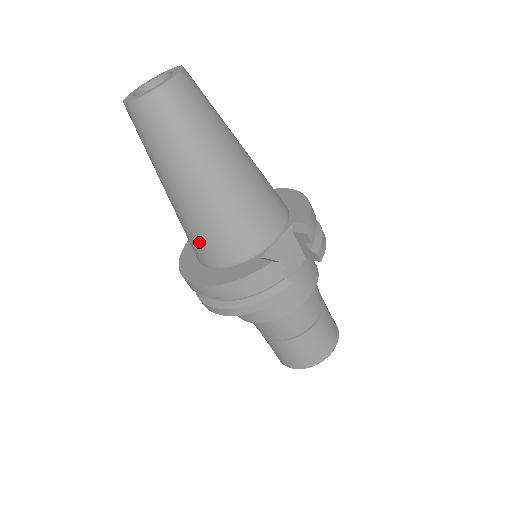
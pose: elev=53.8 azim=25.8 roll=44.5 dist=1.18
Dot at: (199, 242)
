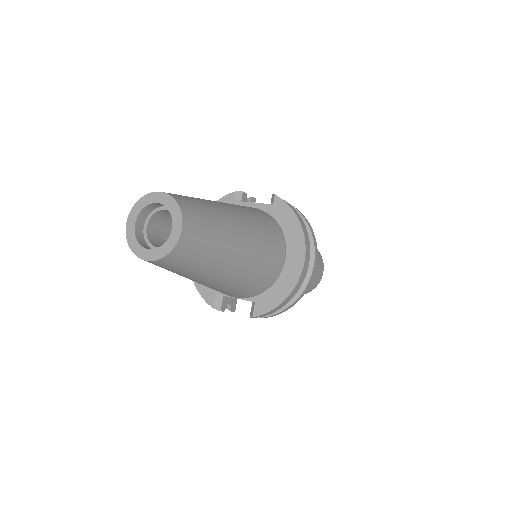
Dot at: occluded
